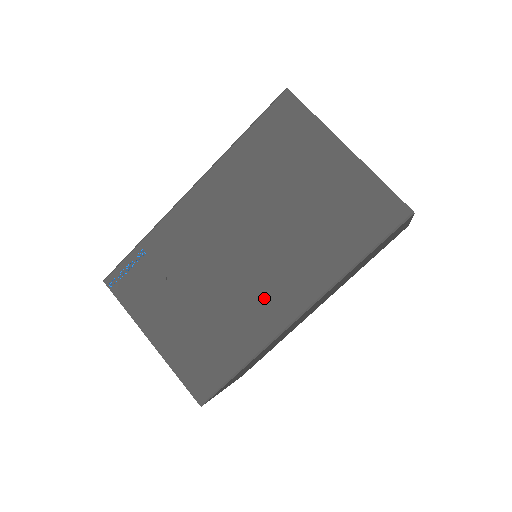
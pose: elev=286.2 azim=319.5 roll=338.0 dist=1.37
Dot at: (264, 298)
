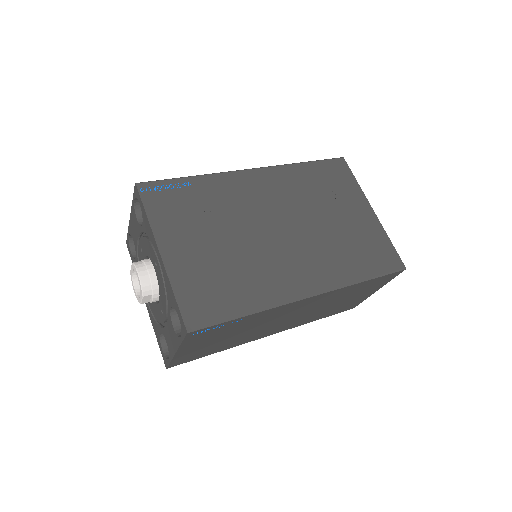
Dot at: (285, 269)
